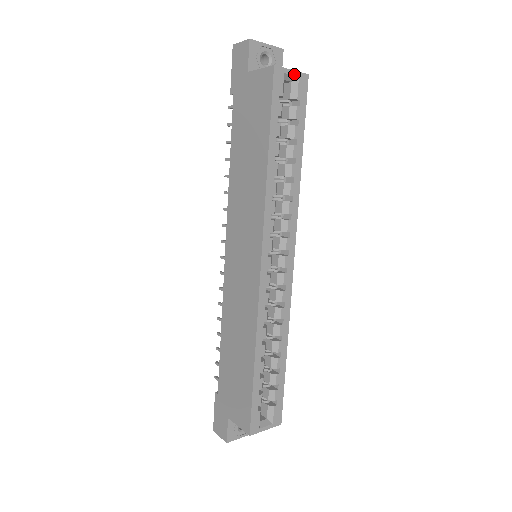
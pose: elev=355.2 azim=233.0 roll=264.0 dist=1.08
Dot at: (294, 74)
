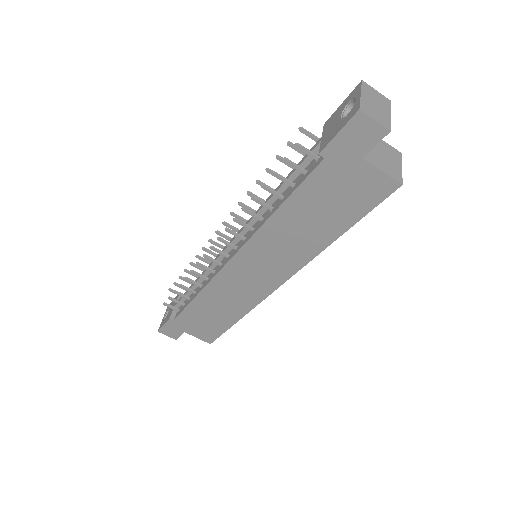
Dot at: (399, 168)
